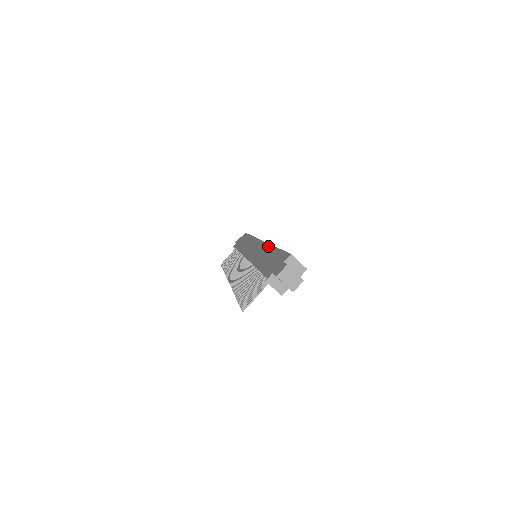
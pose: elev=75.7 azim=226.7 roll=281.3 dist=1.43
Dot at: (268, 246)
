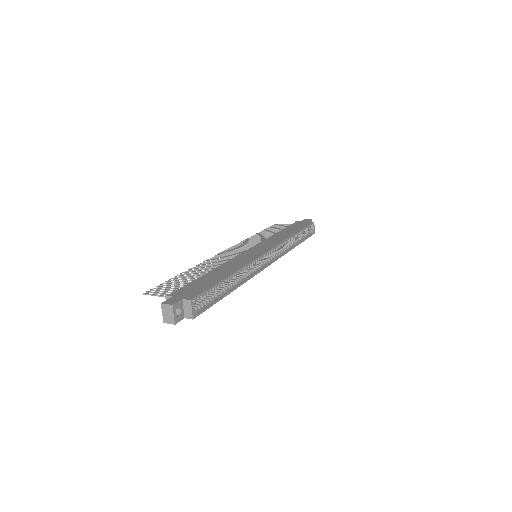
Dot at: (241, 266)
